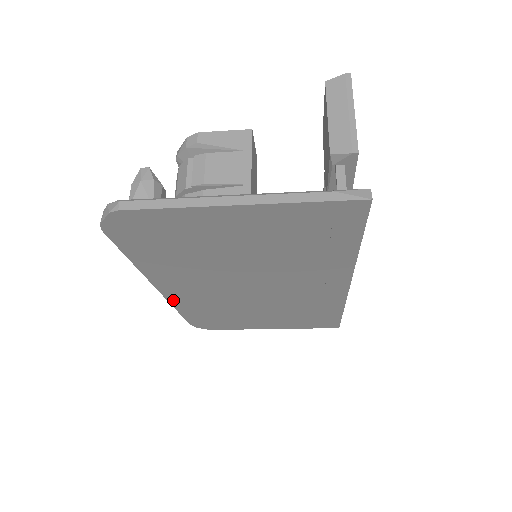
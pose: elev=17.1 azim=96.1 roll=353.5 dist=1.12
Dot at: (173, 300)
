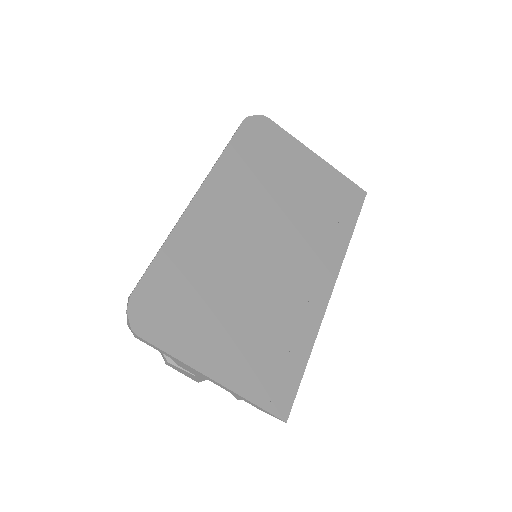
Dot at: (186, 220)
